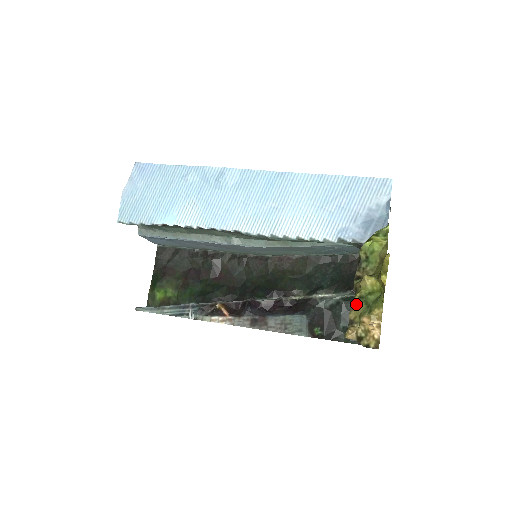
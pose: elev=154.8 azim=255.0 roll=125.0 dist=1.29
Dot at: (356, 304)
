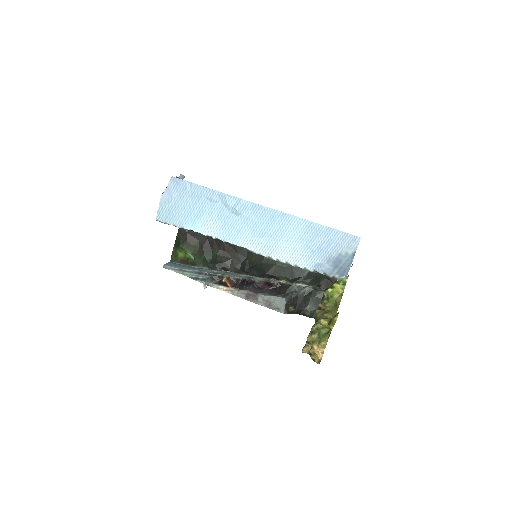
Dot at: (313, 332)
